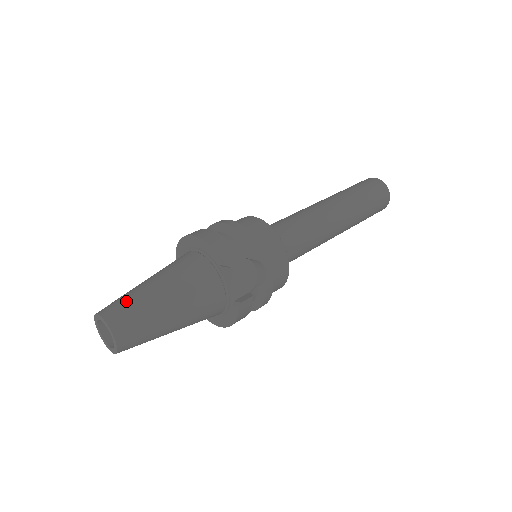
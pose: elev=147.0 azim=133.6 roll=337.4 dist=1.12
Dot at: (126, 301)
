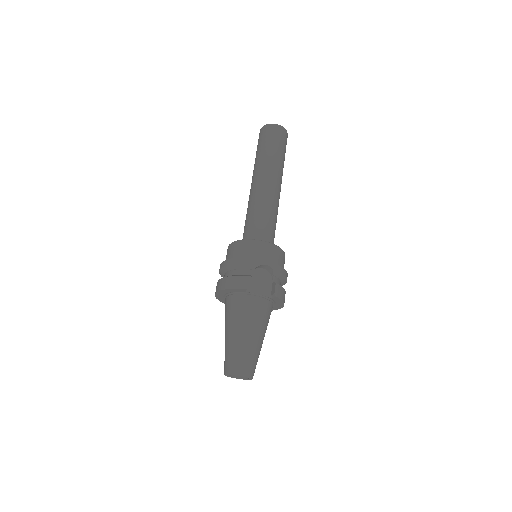
Dot at: (229, 356)
